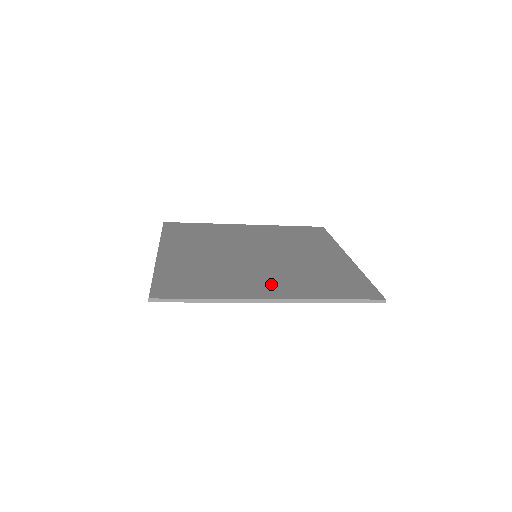
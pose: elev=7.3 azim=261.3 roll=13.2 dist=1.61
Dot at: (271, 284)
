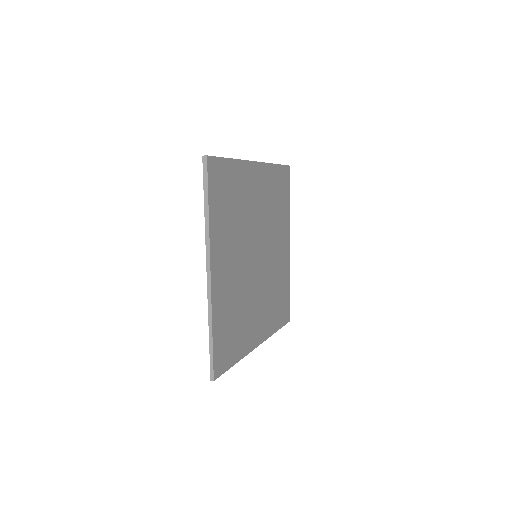
Dot at: (260, 320)
